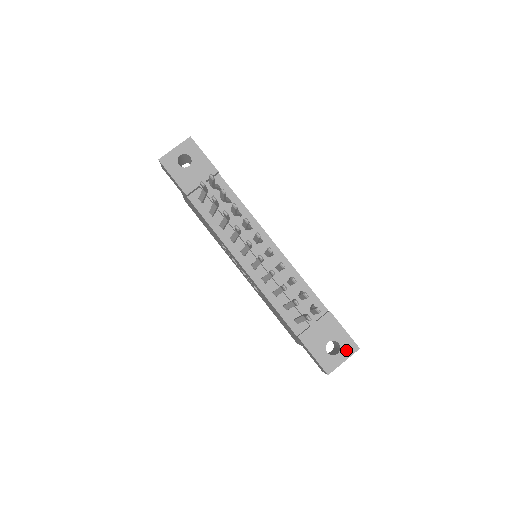
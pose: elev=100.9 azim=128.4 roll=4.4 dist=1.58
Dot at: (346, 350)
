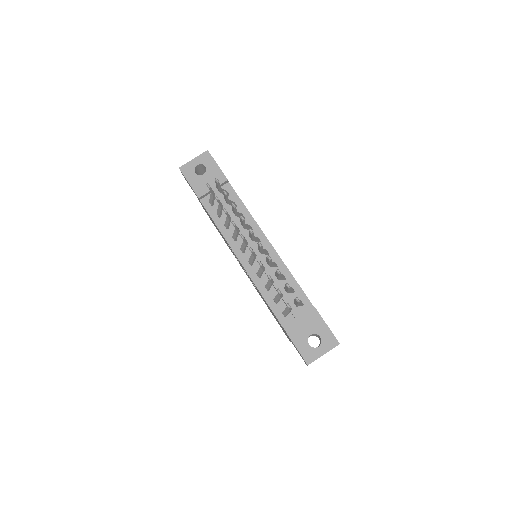
Dot at: (327, 344)
